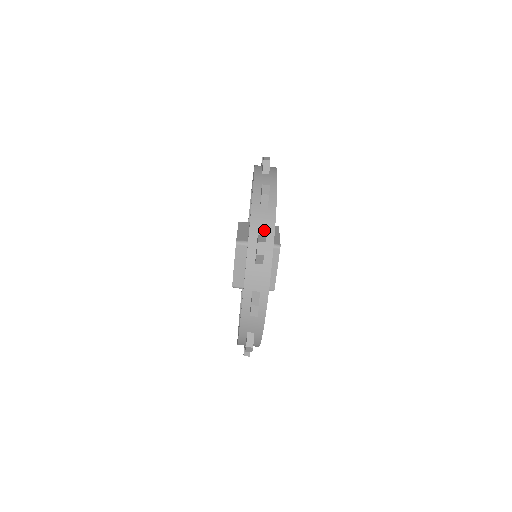
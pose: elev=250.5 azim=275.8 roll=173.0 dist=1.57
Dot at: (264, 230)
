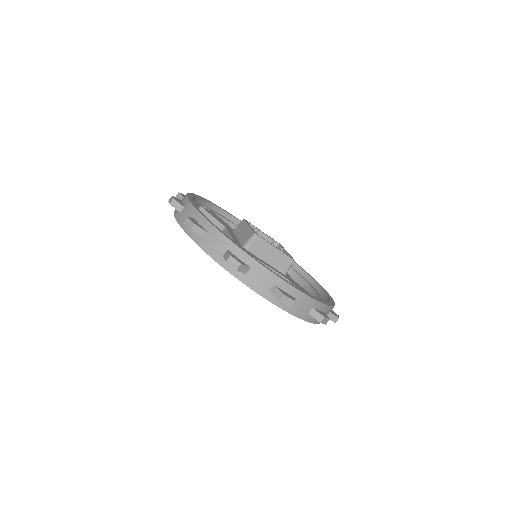
Dot at: (222, 248)
